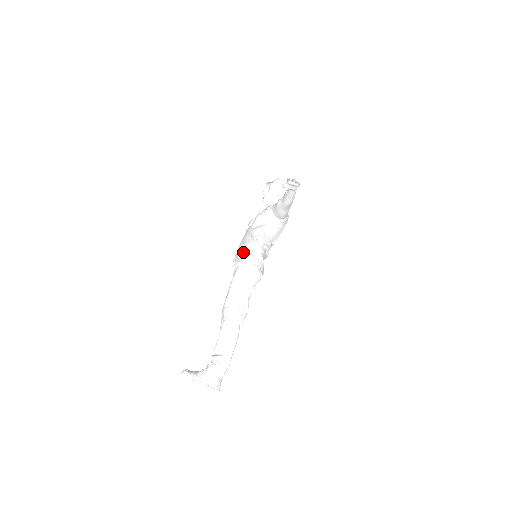
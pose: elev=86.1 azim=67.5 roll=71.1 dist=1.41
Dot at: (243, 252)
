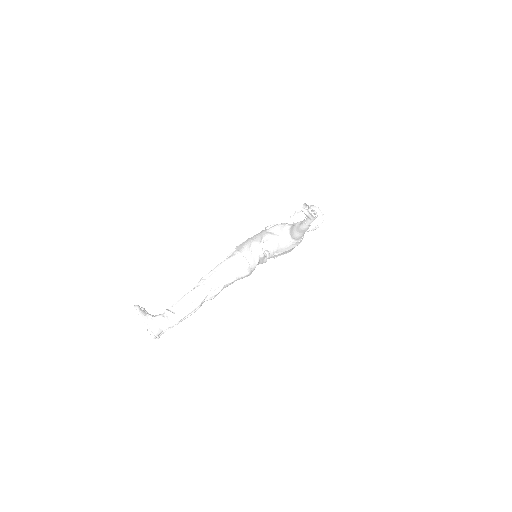
Dot at: (246, 245)
